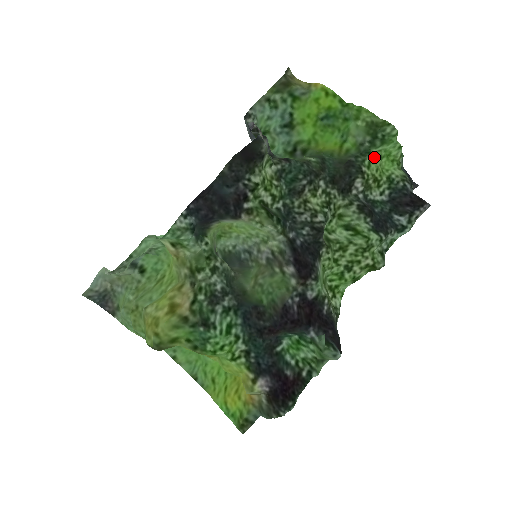
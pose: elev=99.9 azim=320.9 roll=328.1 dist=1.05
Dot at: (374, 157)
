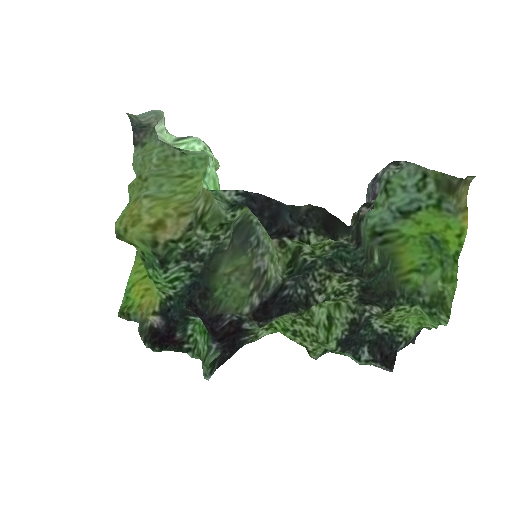
Dot at: (412, 310)
